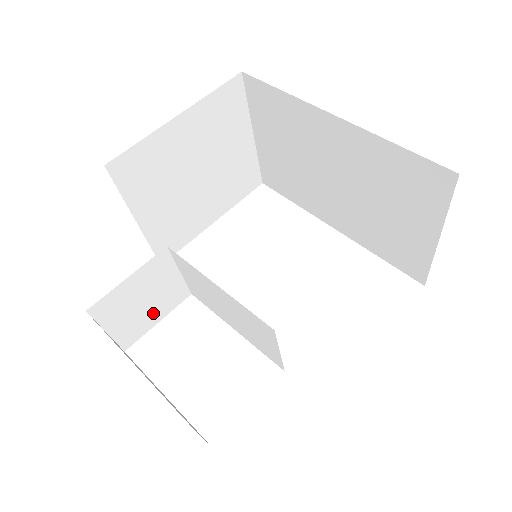
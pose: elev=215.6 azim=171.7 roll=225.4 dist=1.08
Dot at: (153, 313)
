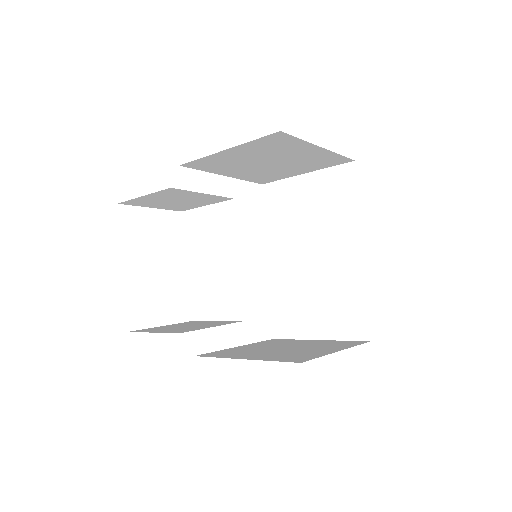
Dot at: (162, 205)
